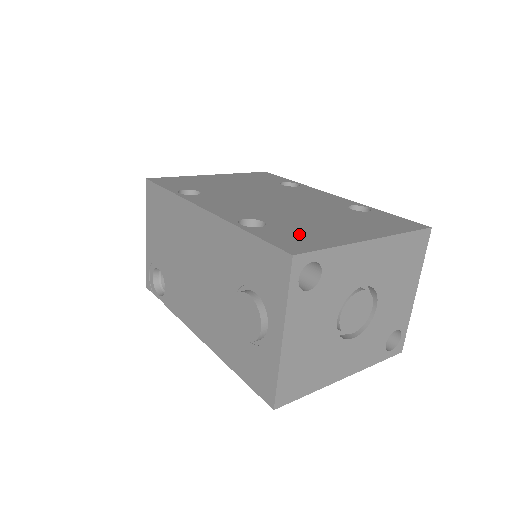
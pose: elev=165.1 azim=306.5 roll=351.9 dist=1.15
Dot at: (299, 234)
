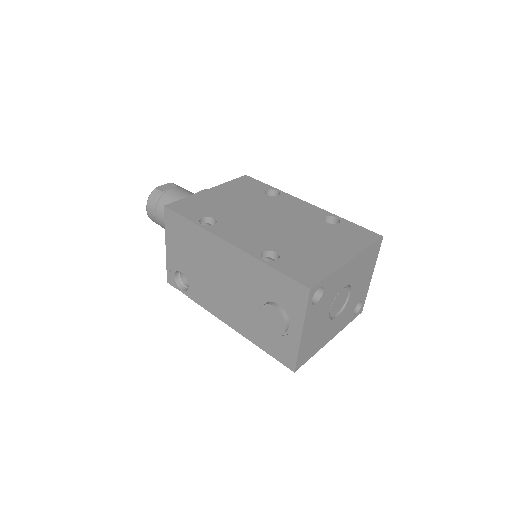
Dot at: (305, 264)
